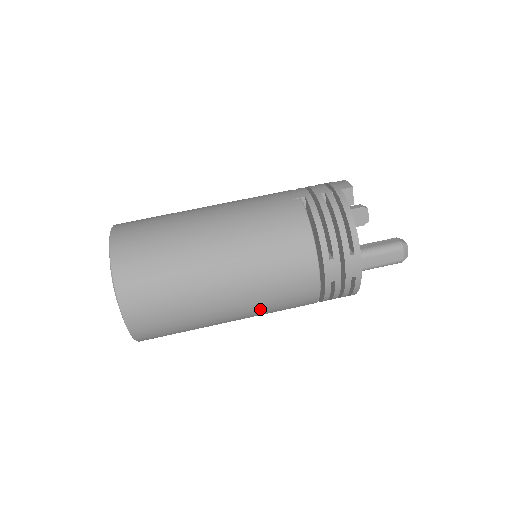
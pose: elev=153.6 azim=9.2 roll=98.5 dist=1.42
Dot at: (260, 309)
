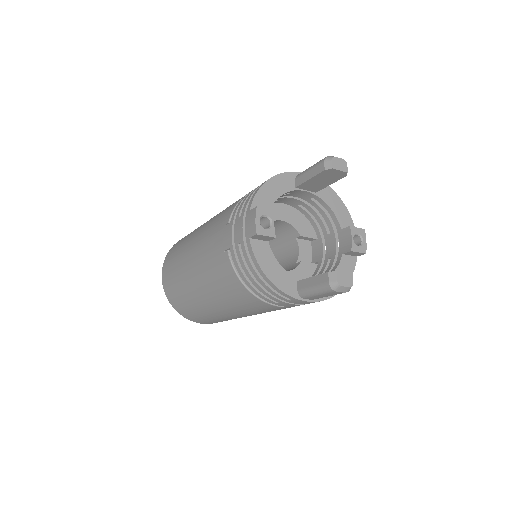
Dot at: occluded
